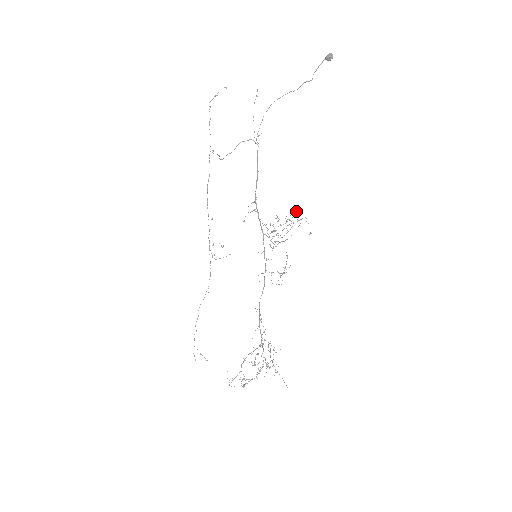
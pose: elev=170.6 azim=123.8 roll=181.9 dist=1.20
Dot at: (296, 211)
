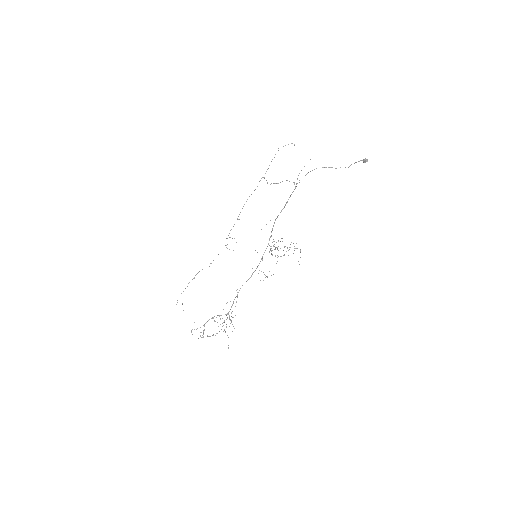
Dot at: occluded
